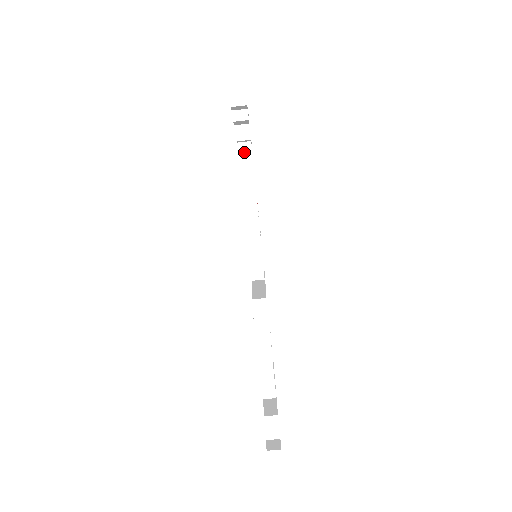
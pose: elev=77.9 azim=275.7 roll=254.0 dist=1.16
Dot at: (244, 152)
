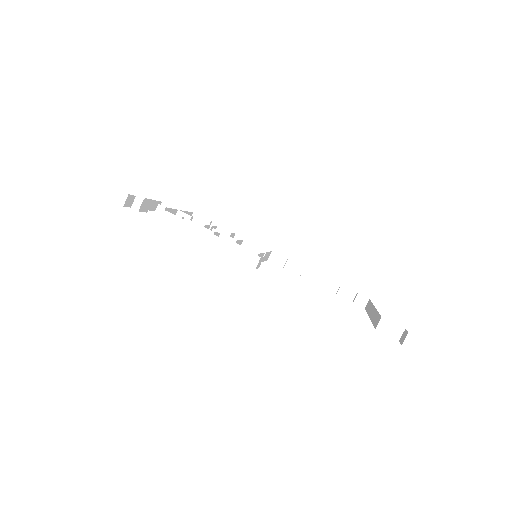
Dot at: (162, 216)
